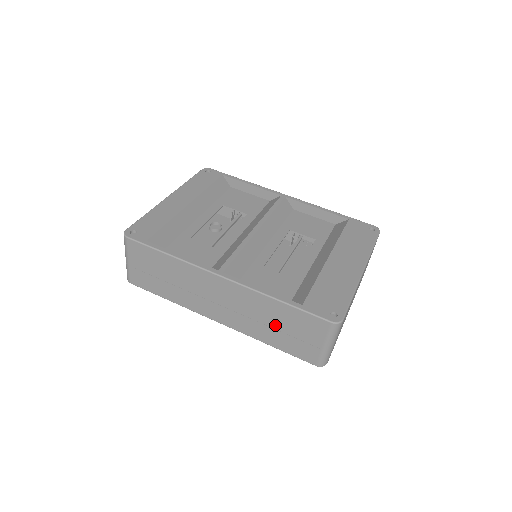
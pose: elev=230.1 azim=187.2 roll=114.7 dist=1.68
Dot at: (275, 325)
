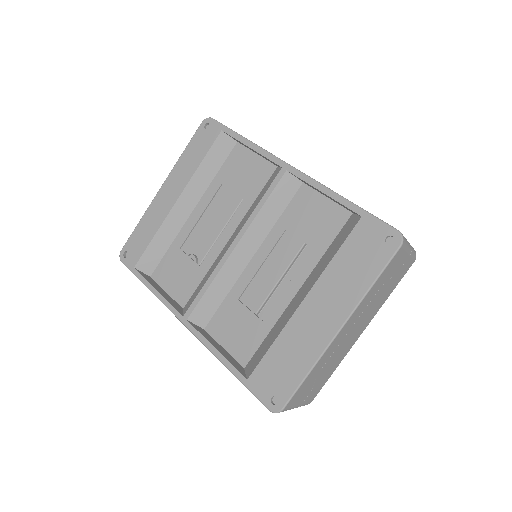
Dot at: occluded
